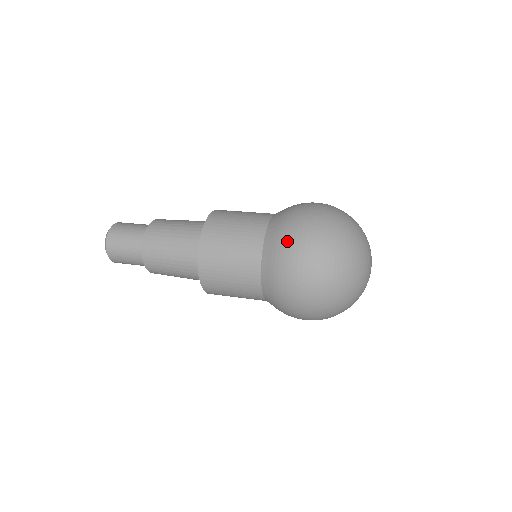
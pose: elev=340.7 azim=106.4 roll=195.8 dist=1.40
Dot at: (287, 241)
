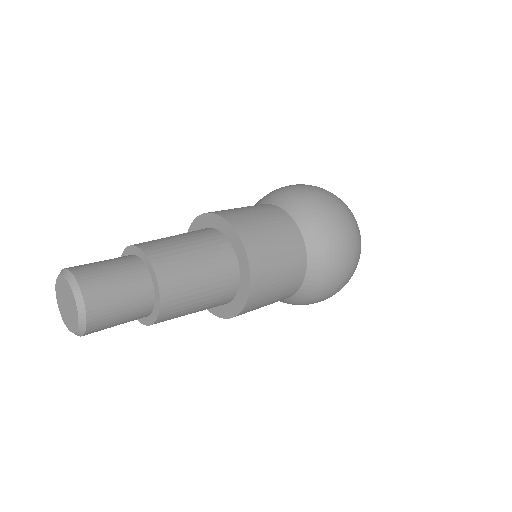
Dot at: (334, 236)
